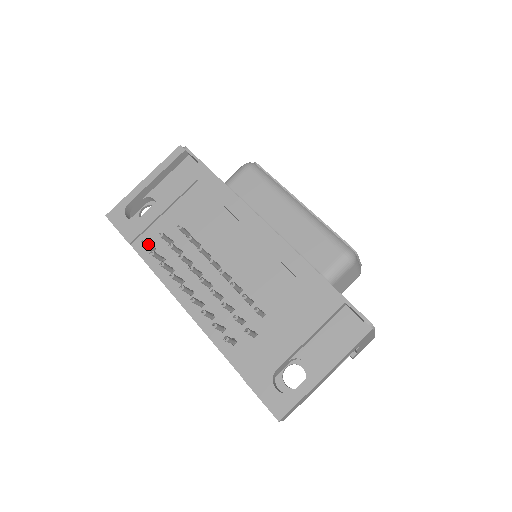
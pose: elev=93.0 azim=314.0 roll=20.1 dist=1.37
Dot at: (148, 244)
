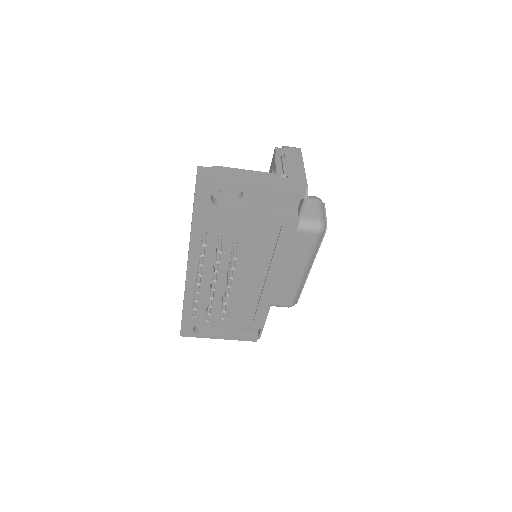
Dot at: (205, 242)
